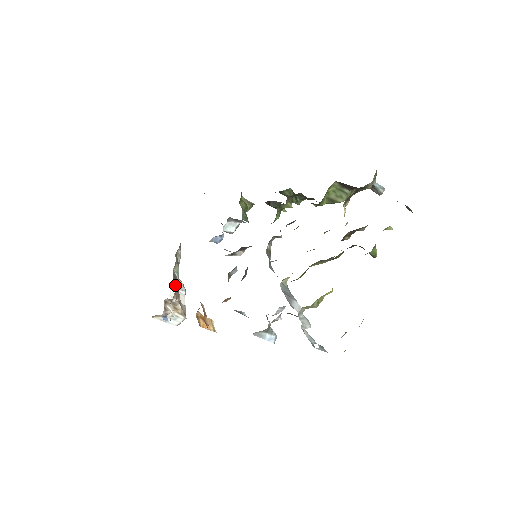
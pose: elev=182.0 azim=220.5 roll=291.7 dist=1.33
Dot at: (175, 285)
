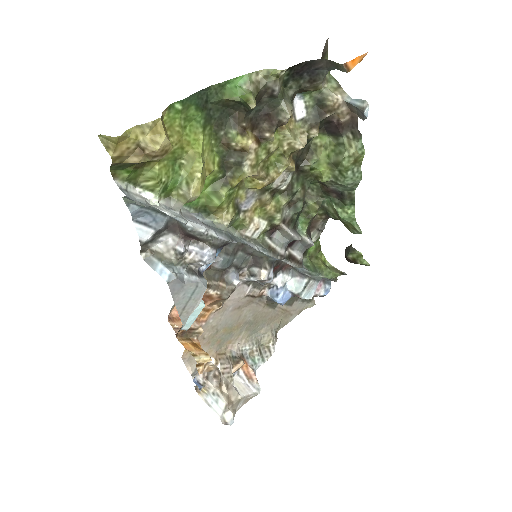
Dot at: (231, 357)
